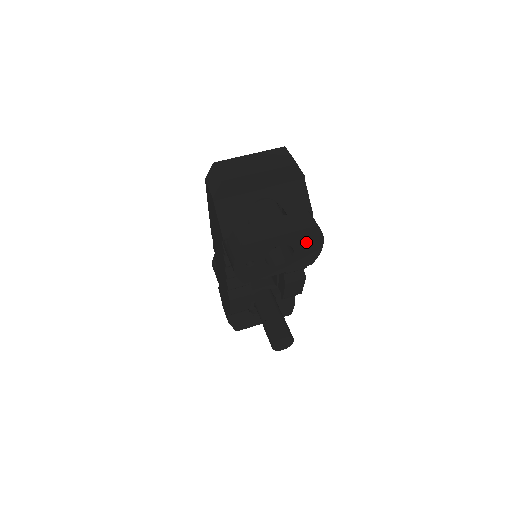
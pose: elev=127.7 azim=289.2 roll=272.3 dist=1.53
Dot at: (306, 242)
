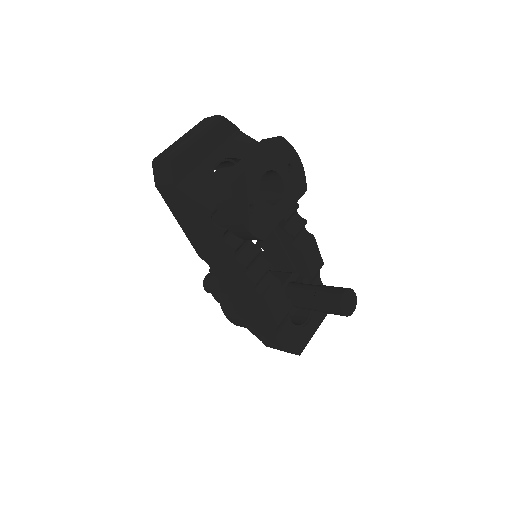
Dot at: (284, 161)
